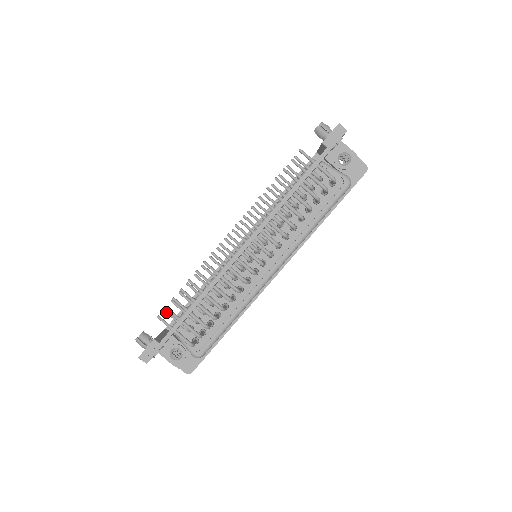
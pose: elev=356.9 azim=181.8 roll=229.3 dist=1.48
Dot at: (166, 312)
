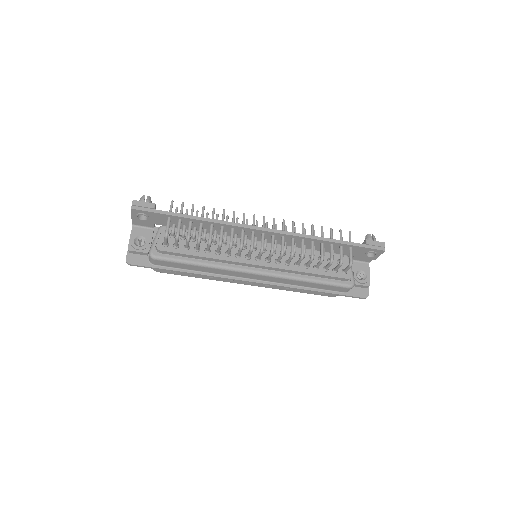
Dot at: (176, 209)
